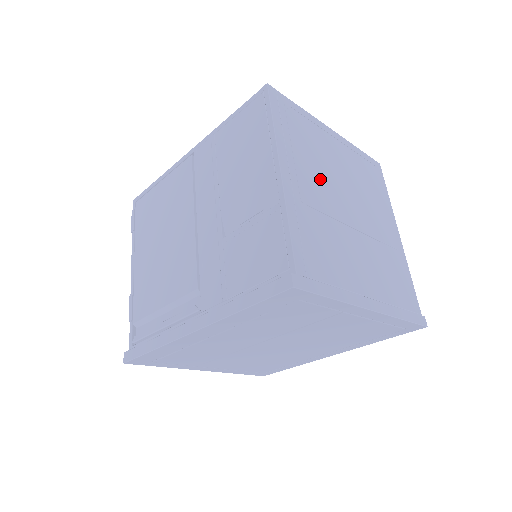
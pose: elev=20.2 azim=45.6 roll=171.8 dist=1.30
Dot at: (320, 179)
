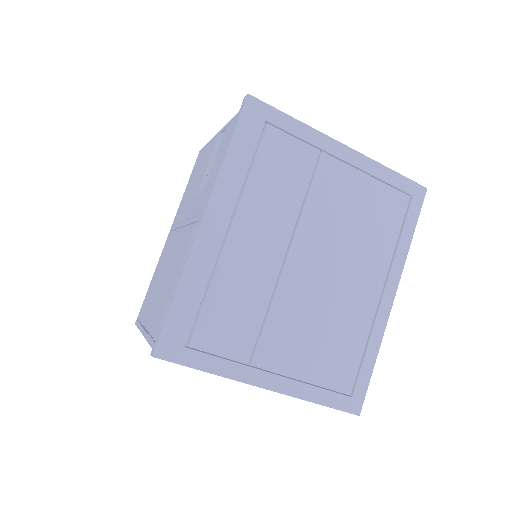
Dot at: occluded
